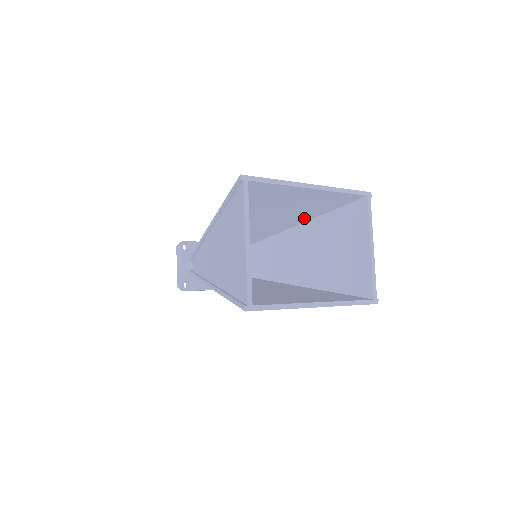
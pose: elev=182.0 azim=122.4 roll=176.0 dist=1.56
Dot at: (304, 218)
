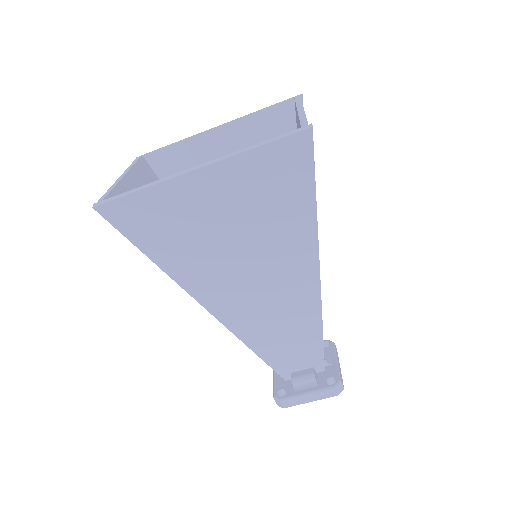
Dot at: occluded
